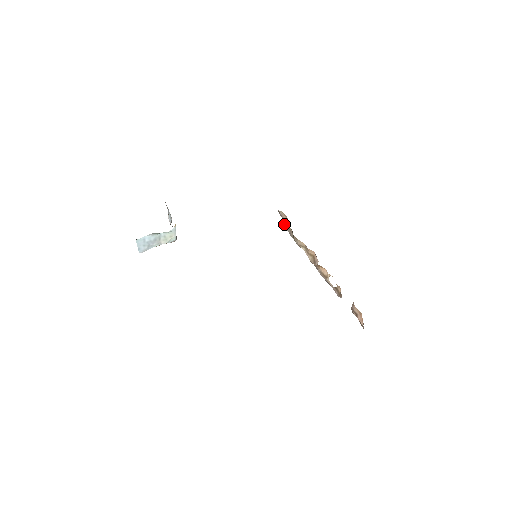
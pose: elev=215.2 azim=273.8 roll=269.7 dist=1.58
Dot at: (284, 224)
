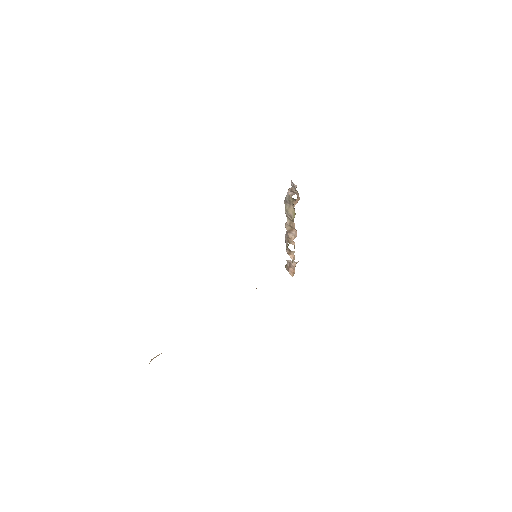
Dot at: (288, 192)
